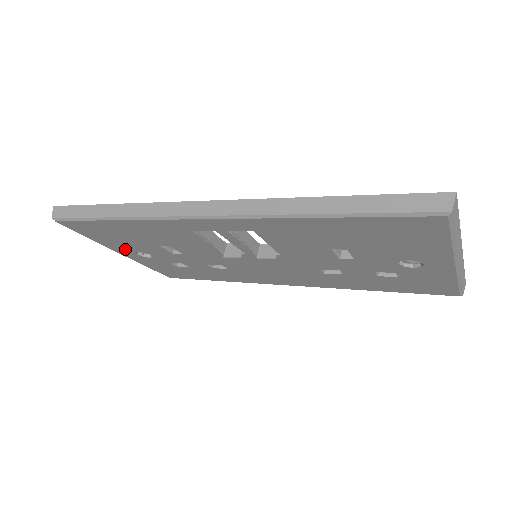
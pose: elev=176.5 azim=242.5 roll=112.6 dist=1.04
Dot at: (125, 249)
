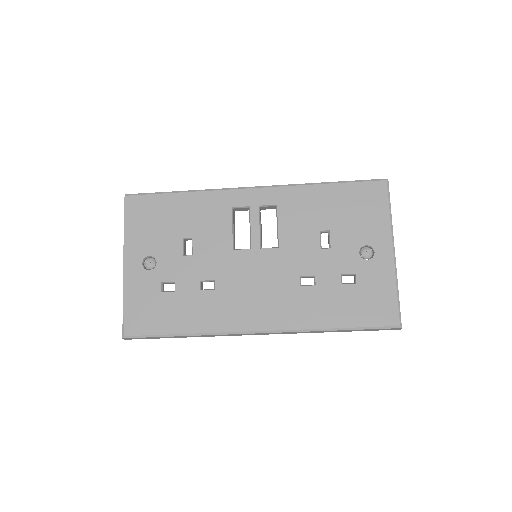
Dot at: (140, 251)
